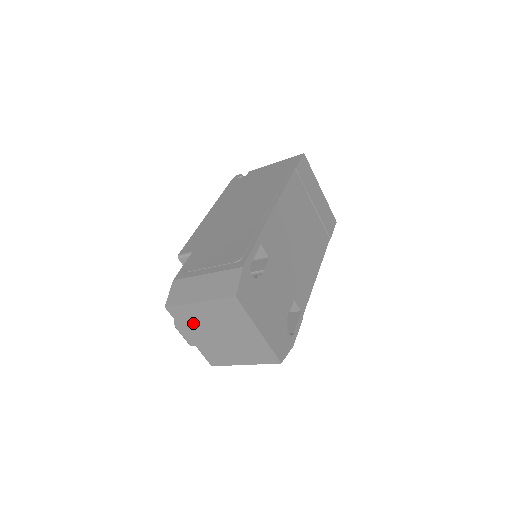
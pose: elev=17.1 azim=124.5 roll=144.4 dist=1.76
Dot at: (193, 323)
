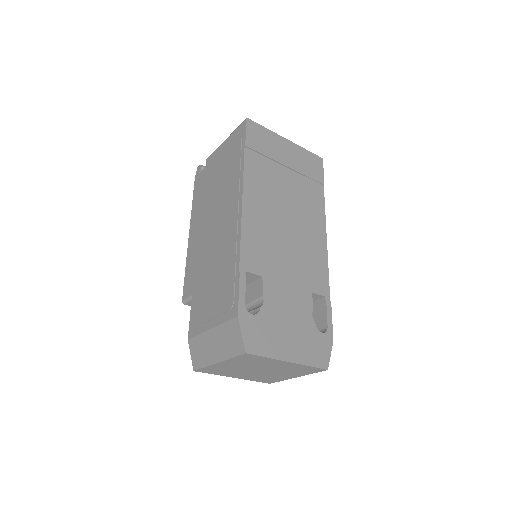
Dot at: (227, 372)
